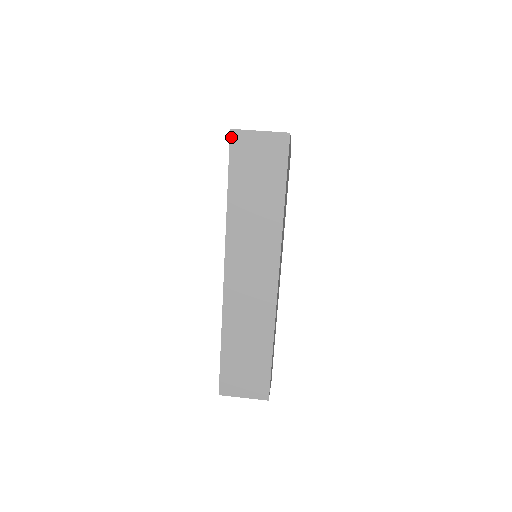
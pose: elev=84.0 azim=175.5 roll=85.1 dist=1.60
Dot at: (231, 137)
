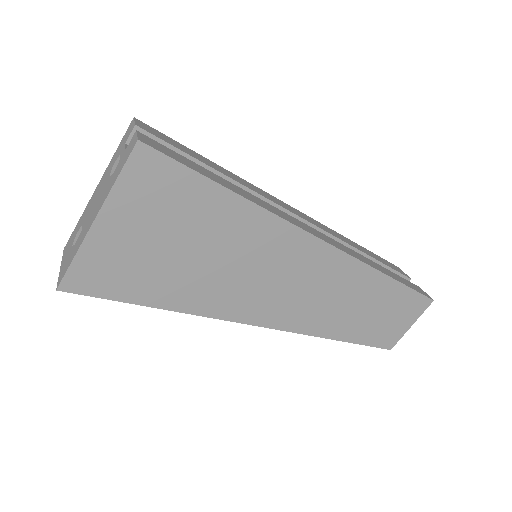
Dot at: occluded
